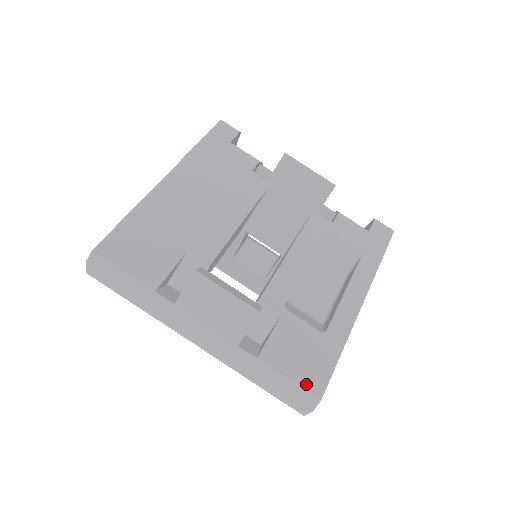
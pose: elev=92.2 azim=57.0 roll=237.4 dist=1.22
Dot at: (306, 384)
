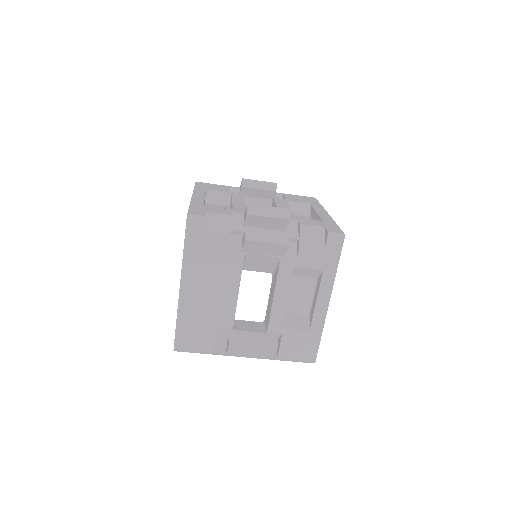
Dot at: (306, 359)
